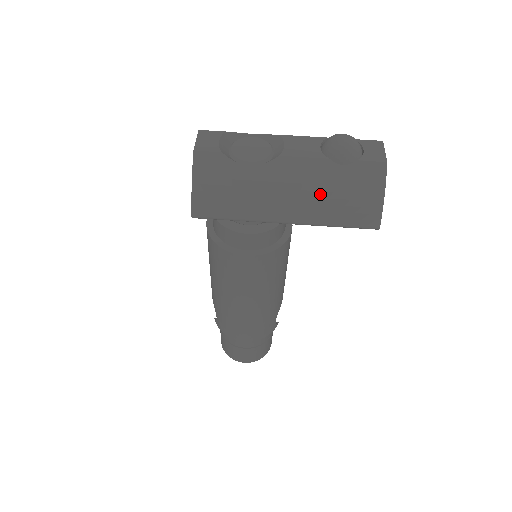
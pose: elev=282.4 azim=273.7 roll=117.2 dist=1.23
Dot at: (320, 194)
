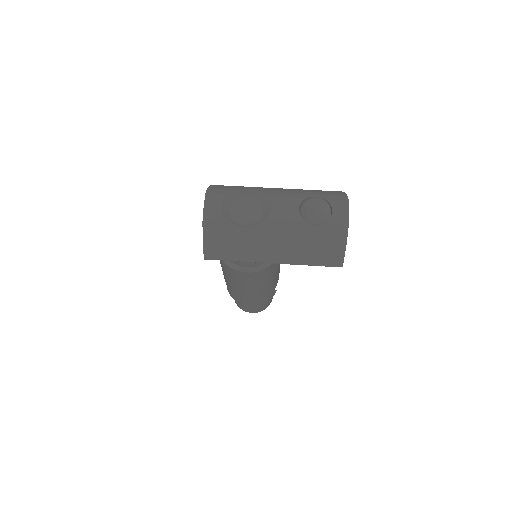
Dot at: (298, 246)
